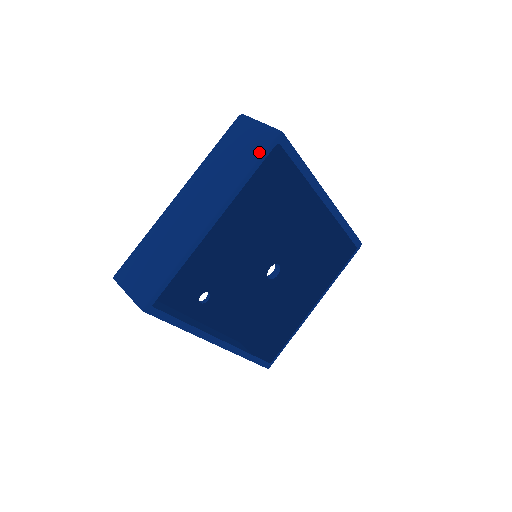
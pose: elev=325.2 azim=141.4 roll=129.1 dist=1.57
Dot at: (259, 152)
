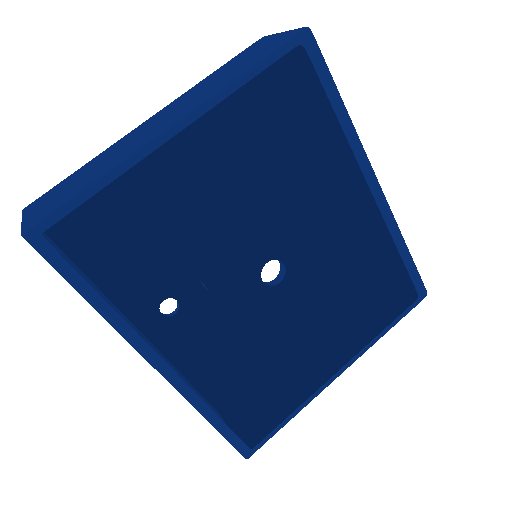
Dot at: (270, 49)
